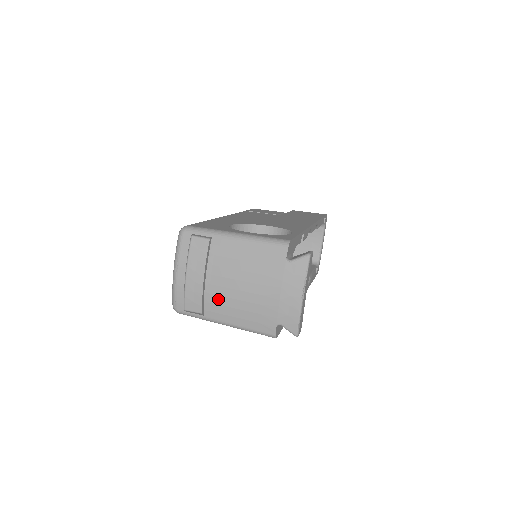
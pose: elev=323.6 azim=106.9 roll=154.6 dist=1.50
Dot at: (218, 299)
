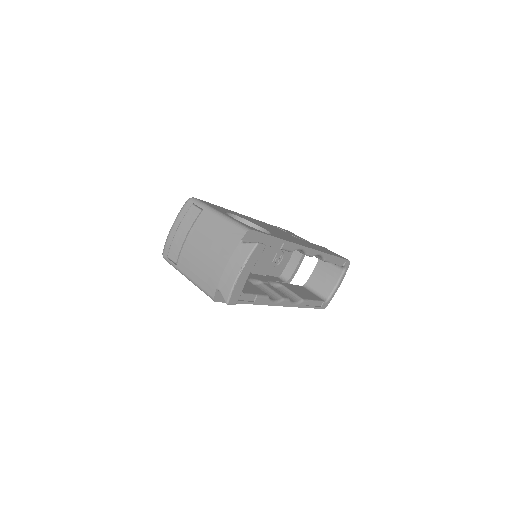
Dot at: (189, 255)
